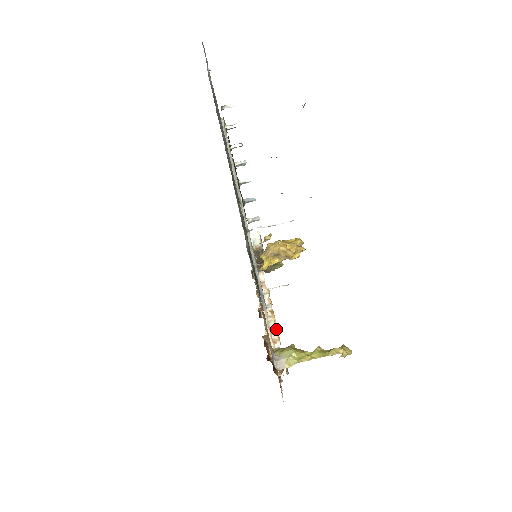
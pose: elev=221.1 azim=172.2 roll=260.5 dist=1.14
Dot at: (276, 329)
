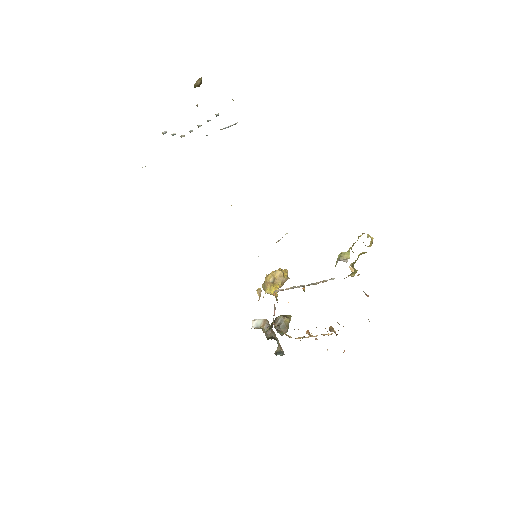
Dot at: occluded
